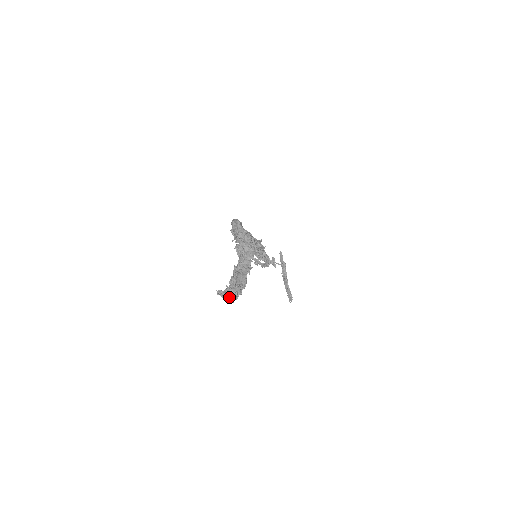
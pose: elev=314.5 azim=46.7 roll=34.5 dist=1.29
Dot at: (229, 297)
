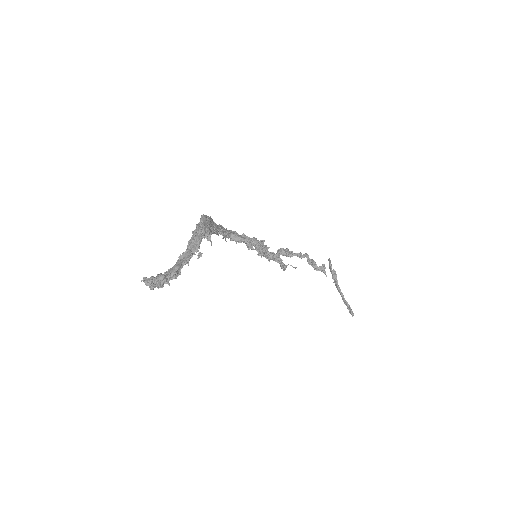
Dot at: (149, 284)
